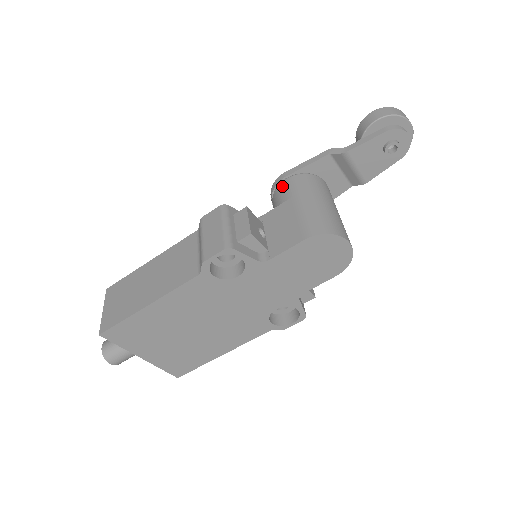
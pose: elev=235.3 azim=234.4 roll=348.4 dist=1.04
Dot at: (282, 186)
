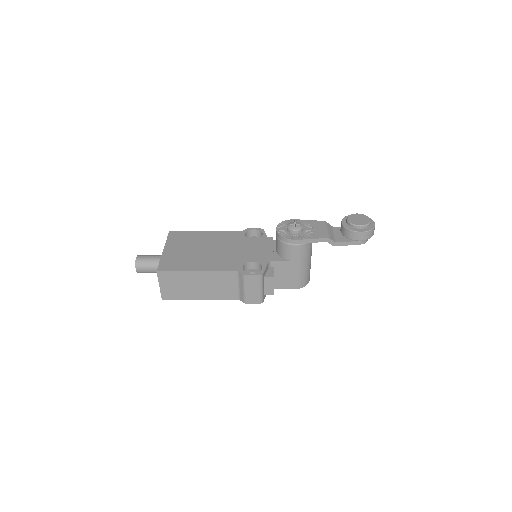
Dot at: (292, 249)
